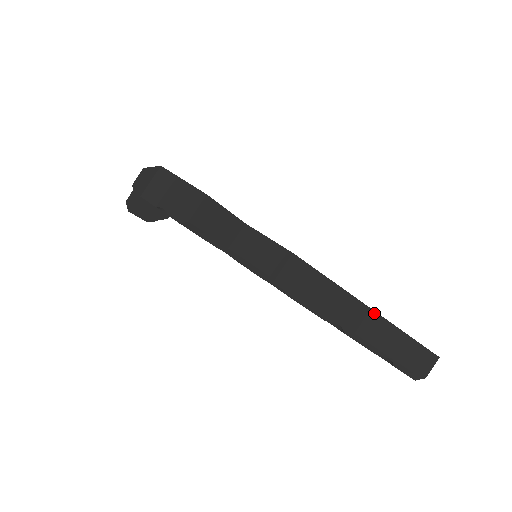
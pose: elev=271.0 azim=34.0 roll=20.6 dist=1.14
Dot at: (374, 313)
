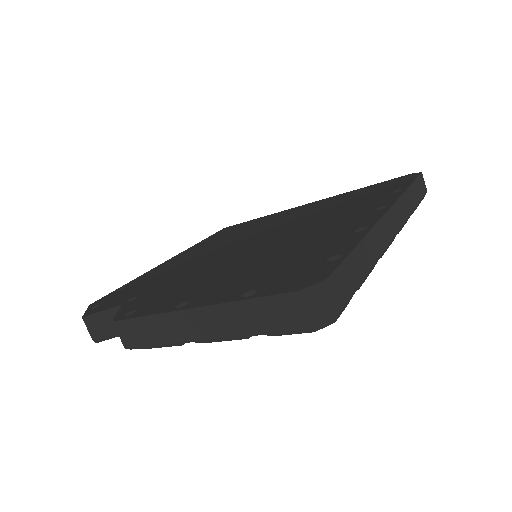
Dot at: (196, 310)
